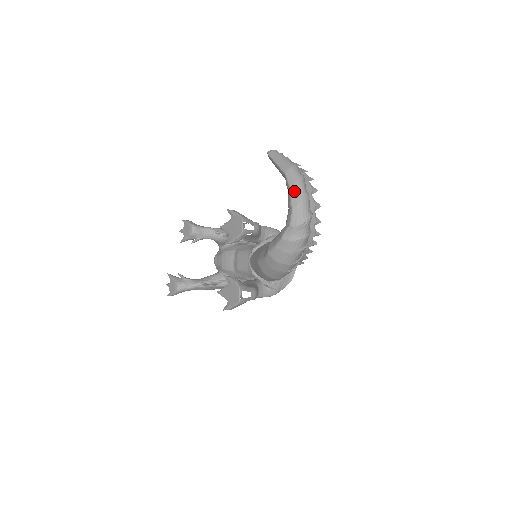
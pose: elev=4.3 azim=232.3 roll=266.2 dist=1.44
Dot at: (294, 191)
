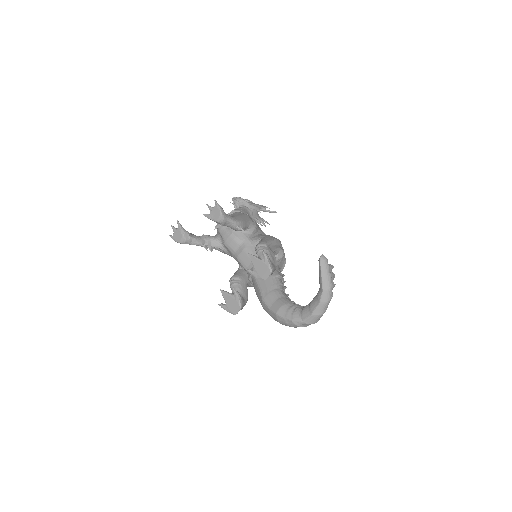
Dot at: (321, 307)
